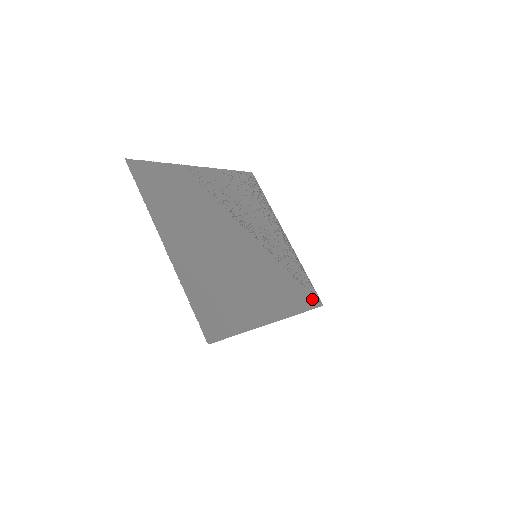
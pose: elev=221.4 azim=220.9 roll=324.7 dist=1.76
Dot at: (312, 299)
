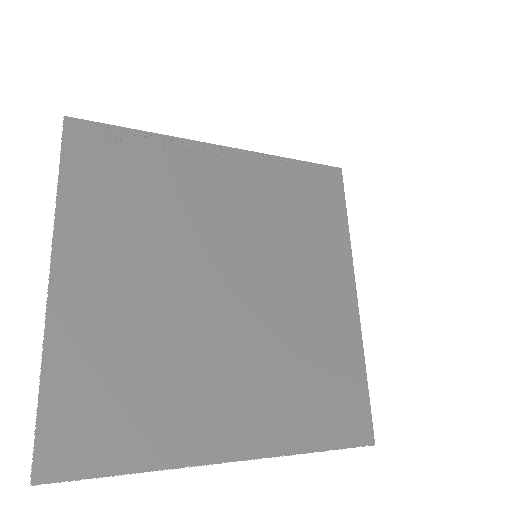
Dot at: (330, 185)
